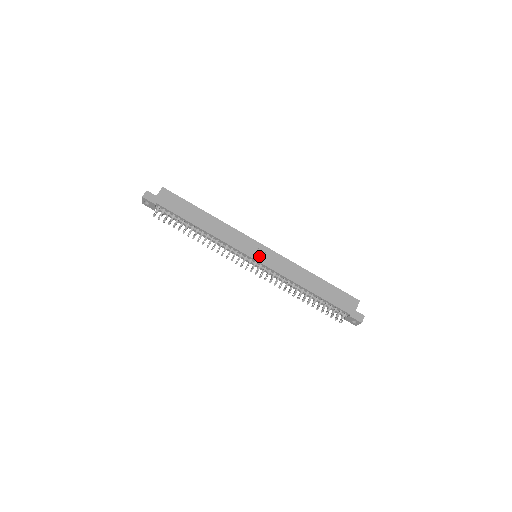
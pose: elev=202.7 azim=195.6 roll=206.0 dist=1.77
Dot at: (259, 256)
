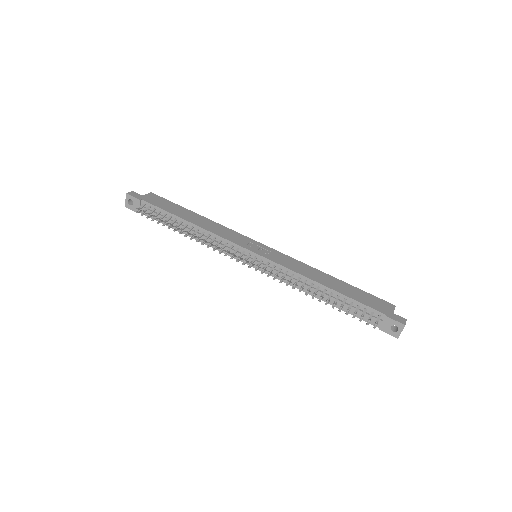
Dot at: (260, 251)
